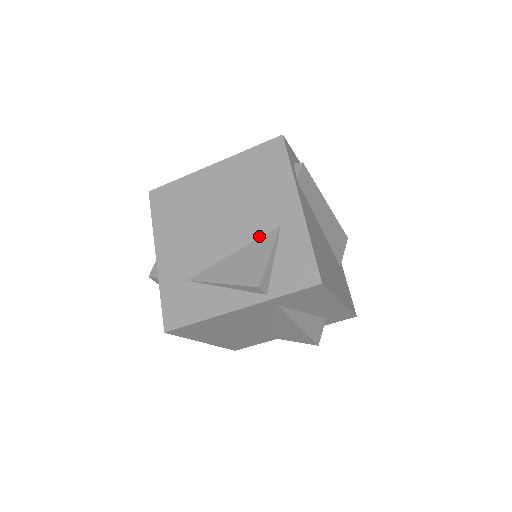
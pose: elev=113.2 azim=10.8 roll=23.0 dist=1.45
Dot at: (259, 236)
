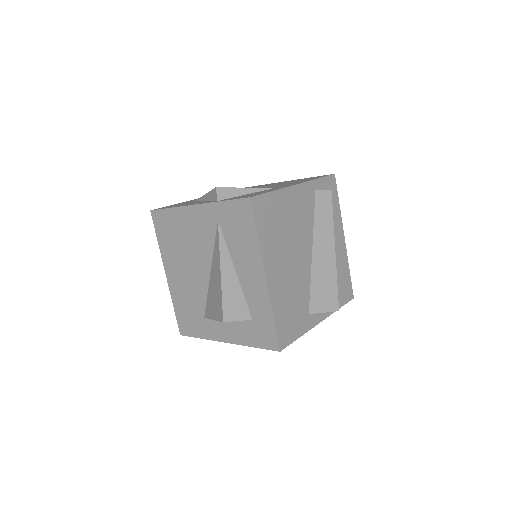
Dot at: occluded
